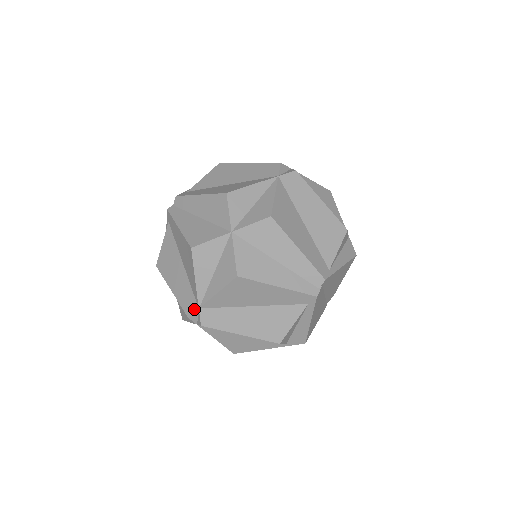
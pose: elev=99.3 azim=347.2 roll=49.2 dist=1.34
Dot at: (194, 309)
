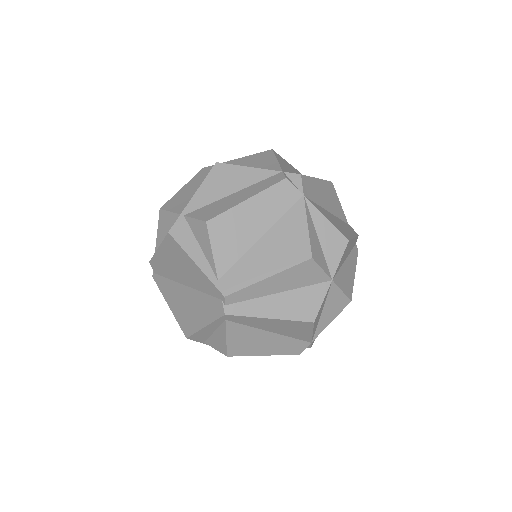
Dot at: (306, 346)
